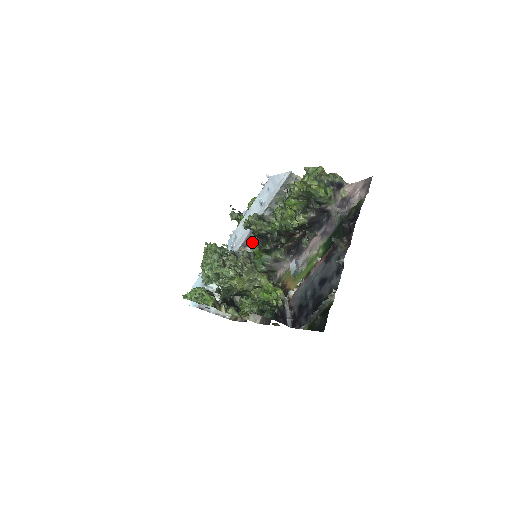
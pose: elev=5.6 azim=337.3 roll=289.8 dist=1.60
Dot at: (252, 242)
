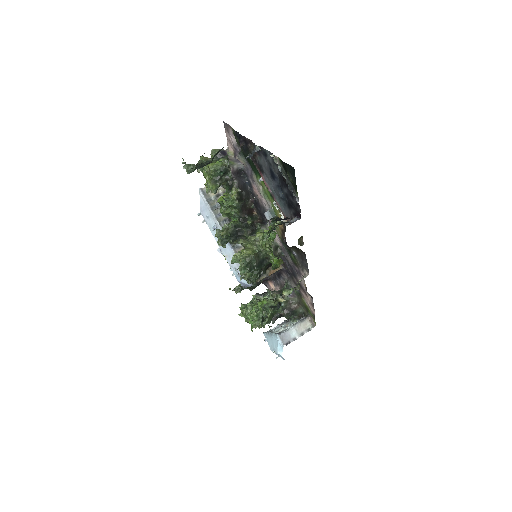
Dot at: occluded
